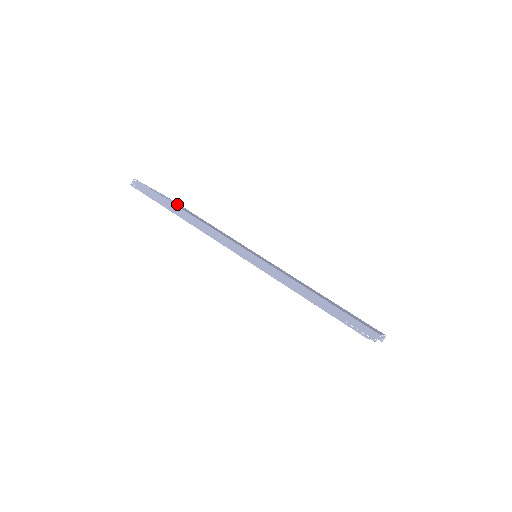
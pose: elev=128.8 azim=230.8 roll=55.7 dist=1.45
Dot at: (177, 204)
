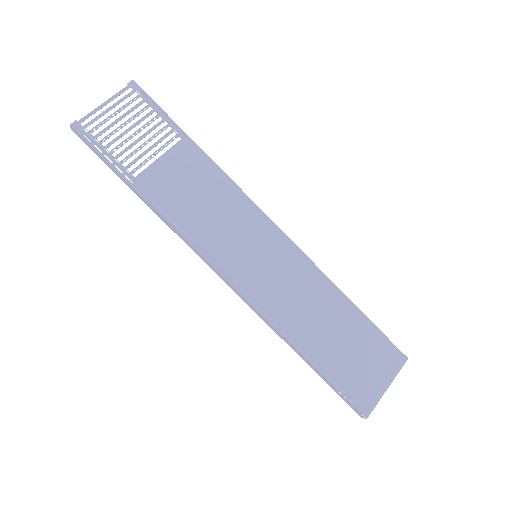
Dot at: (147, 143)
